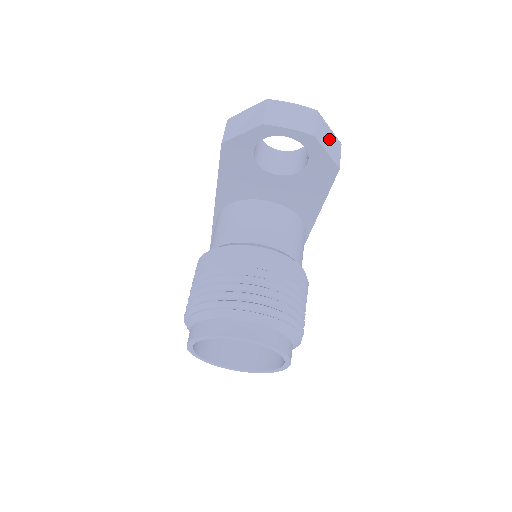
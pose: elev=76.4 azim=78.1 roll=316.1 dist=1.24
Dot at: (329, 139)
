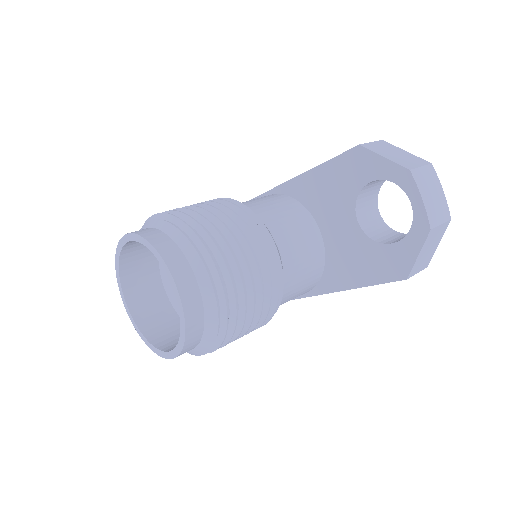
Dot at: (430, 250)
